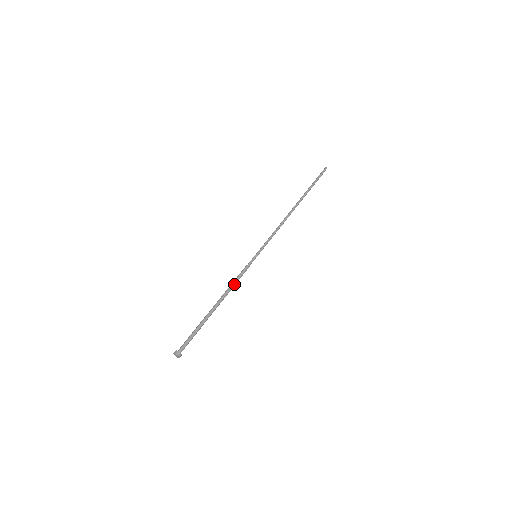
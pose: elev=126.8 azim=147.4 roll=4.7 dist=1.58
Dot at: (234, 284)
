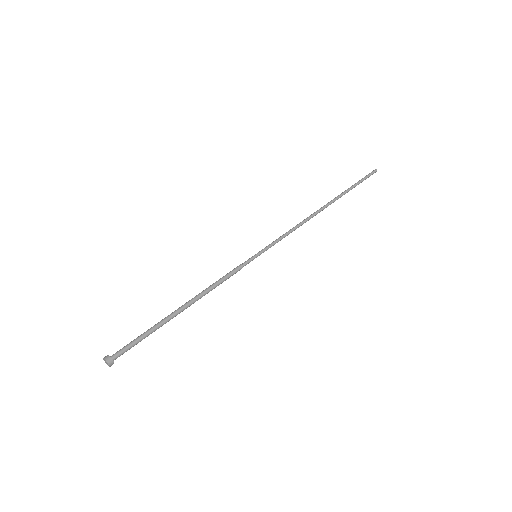
Dot at: (216, 284)
